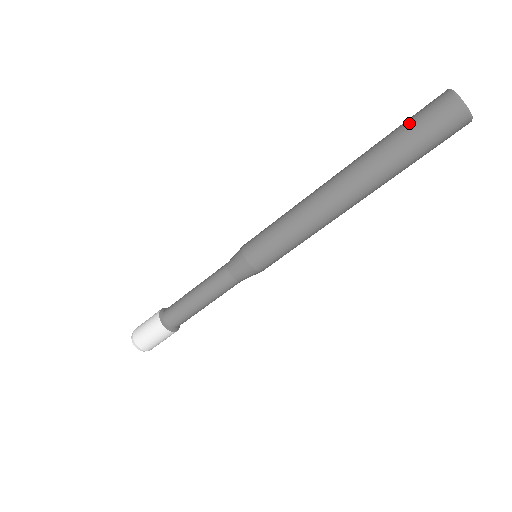
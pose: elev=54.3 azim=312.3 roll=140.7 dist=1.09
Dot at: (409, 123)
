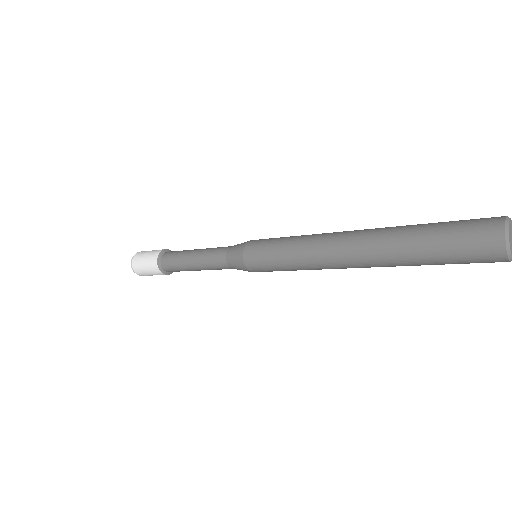
Dot at: (447, 251)
